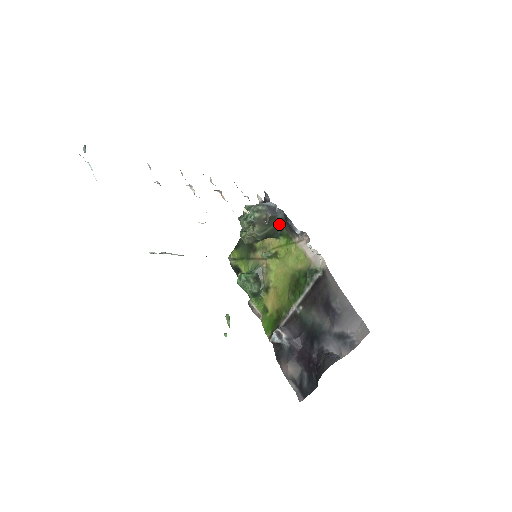
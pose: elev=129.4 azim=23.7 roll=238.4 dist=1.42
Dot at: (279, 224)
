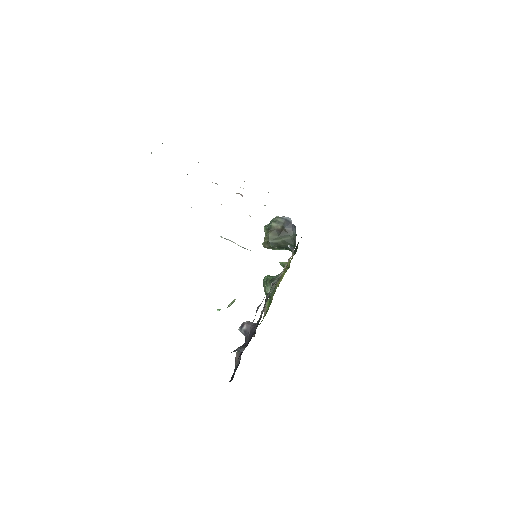
Dot at: (293, 239)
